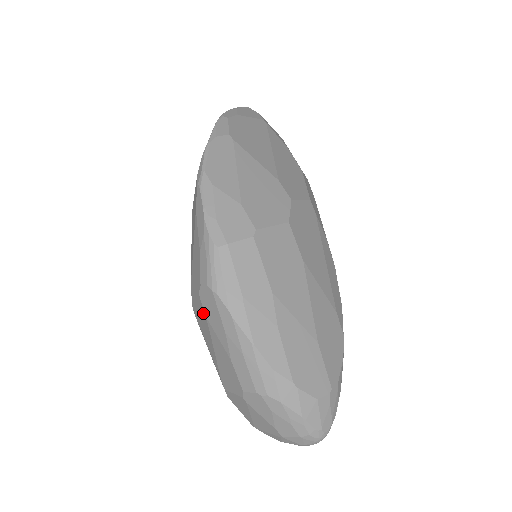
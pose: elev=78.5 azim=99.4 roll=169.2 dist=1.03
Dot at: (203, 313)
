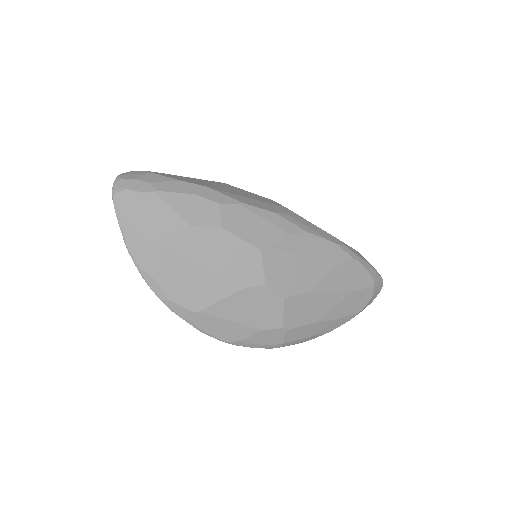
Dot at: occluded
